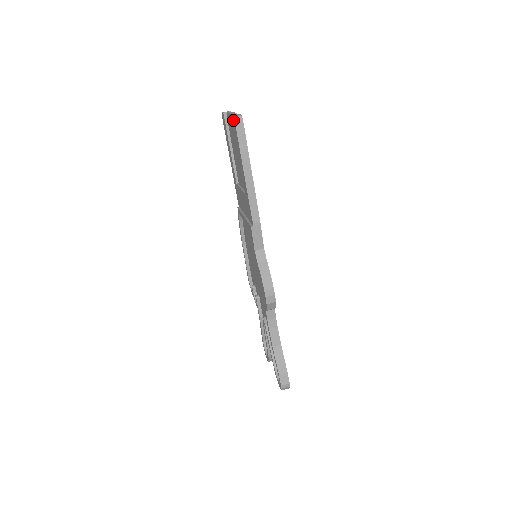
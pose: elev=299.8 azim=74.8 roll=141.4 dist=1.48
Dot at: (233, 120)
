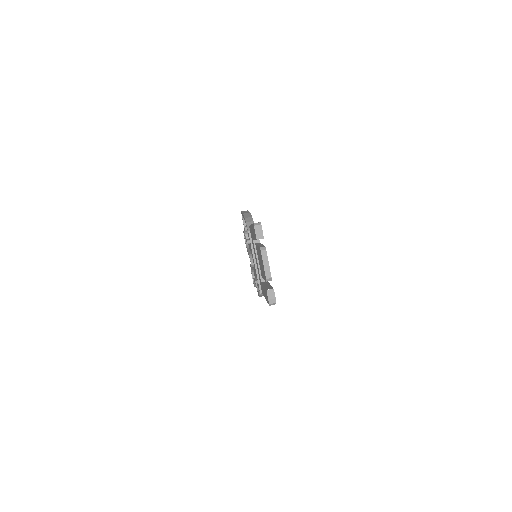
Dot at: (268, 299)
